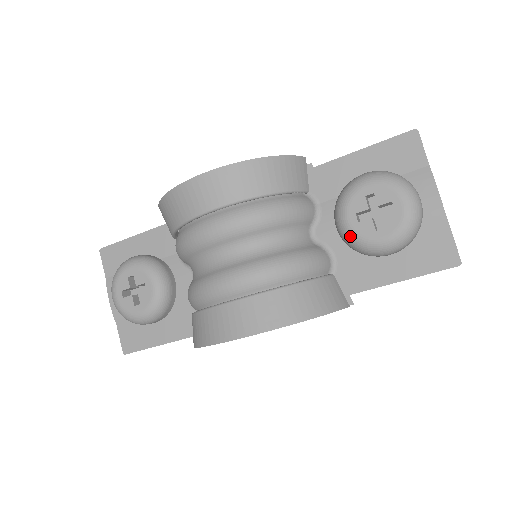
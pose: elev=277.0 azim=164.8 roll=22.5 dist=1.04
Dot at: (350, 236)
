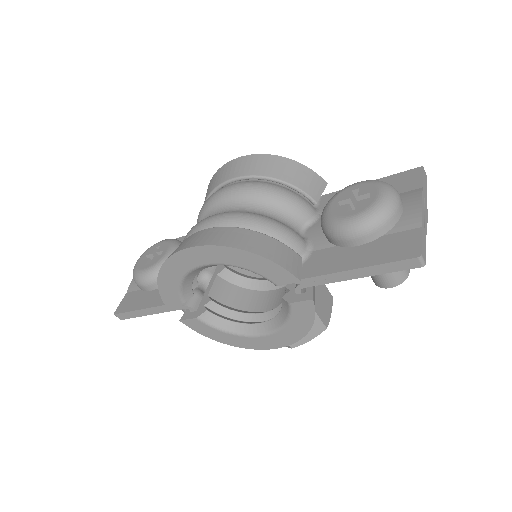
Dot at: (325, 217)
